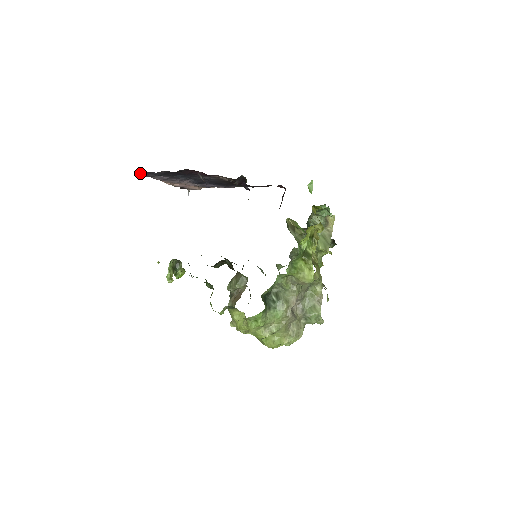
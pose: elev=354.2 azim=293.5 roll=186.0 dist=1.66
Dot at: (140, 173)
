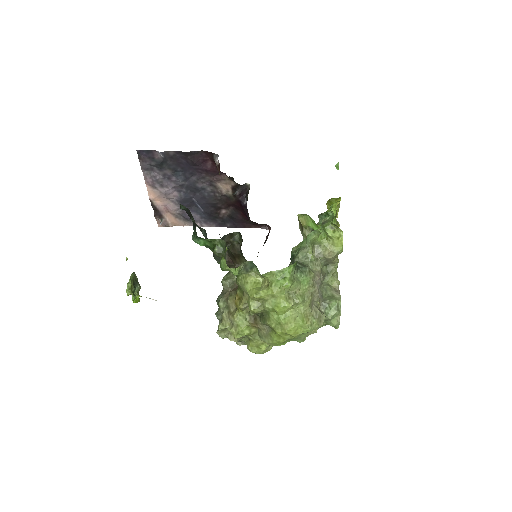
Dot at: (139, 156)
